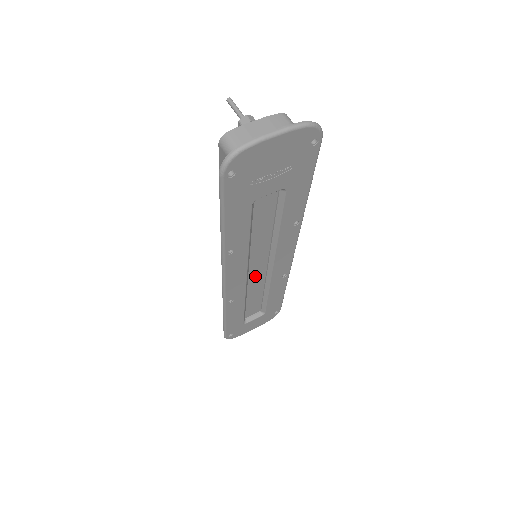
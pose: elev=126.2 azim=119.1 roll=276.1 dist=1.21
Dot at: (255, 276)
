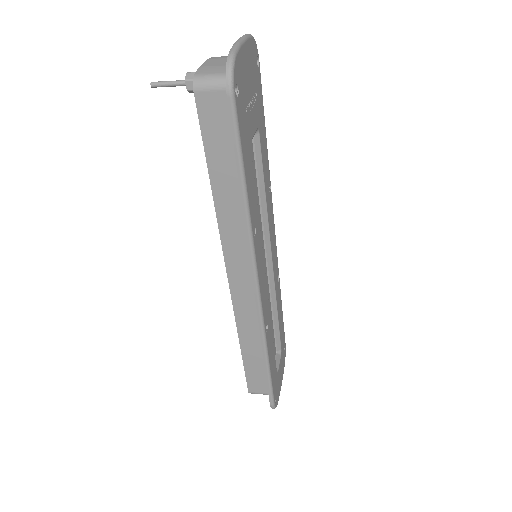
Dot at: occluded
